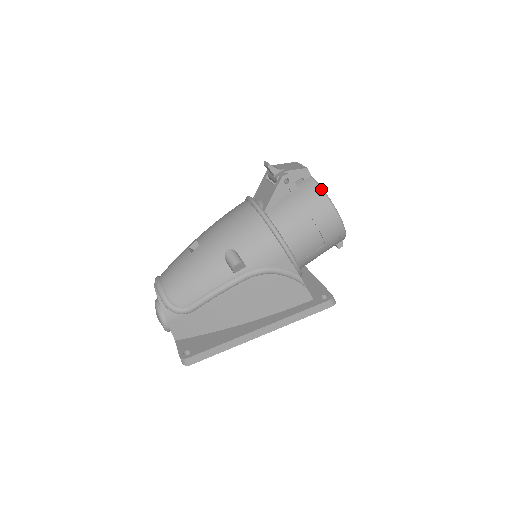
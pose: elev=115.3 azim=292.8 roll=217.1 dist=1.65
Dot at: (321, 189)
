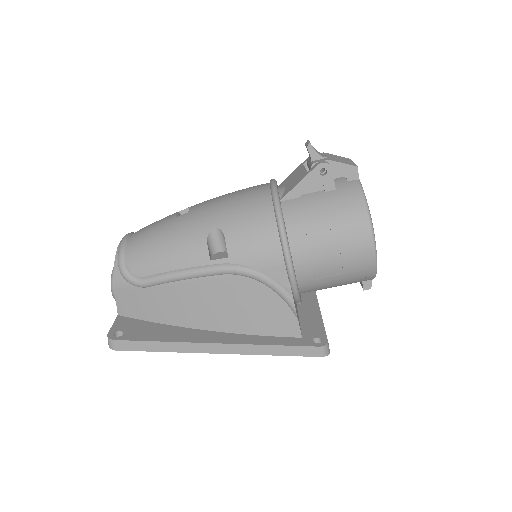
Dot at: (364, 198)
